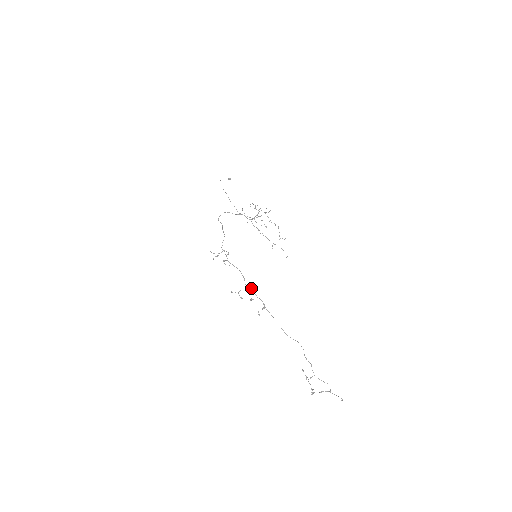
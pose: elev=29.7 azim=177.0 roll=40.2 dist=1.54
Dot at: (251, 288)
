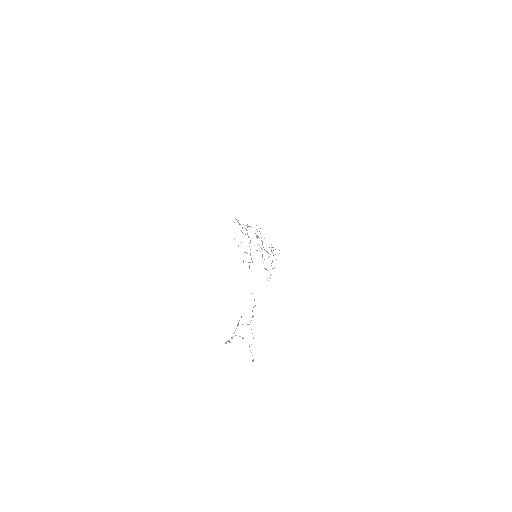
Dot at: occluded
